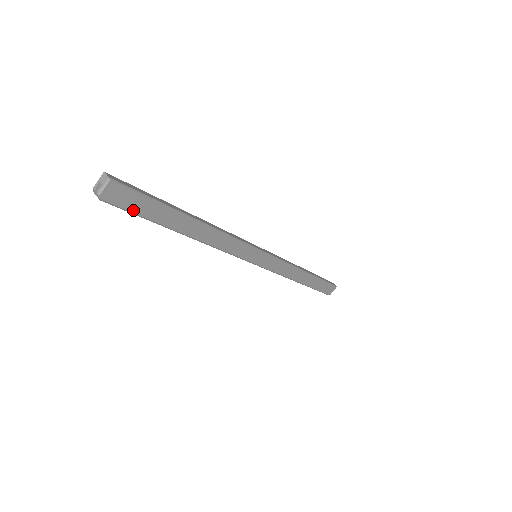
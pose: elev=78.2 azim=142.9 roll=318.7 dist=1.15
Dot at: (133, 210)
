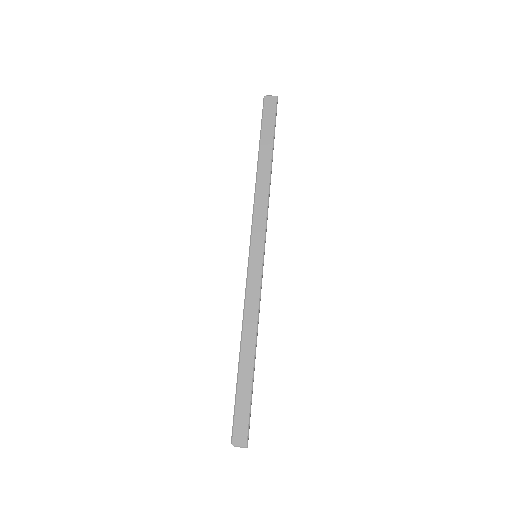
Dot at: (264, 118)
